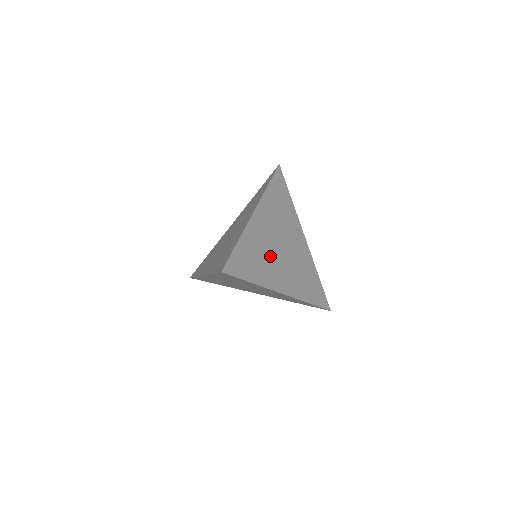
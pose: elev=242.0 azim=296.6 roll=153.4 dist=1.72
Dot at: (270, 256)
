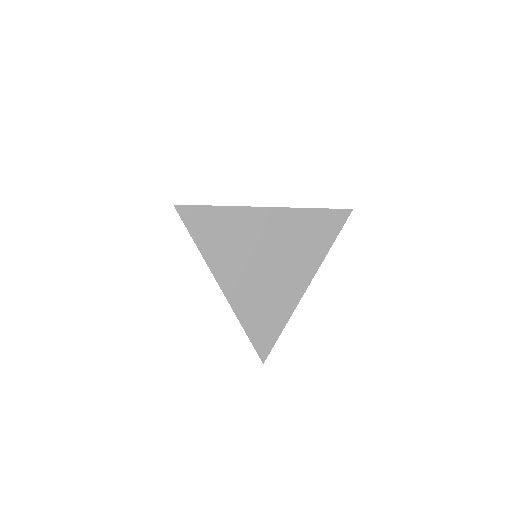
Dot at: occluded
